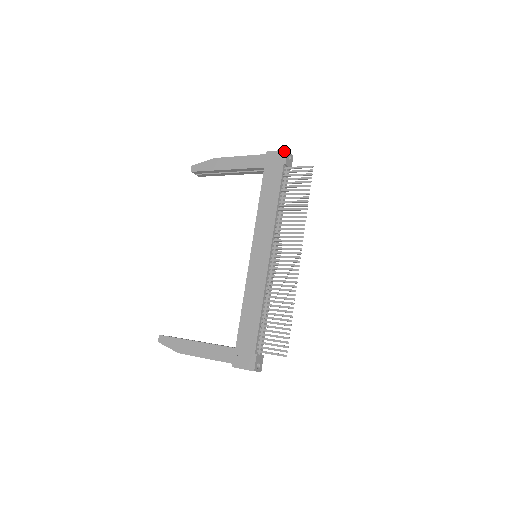
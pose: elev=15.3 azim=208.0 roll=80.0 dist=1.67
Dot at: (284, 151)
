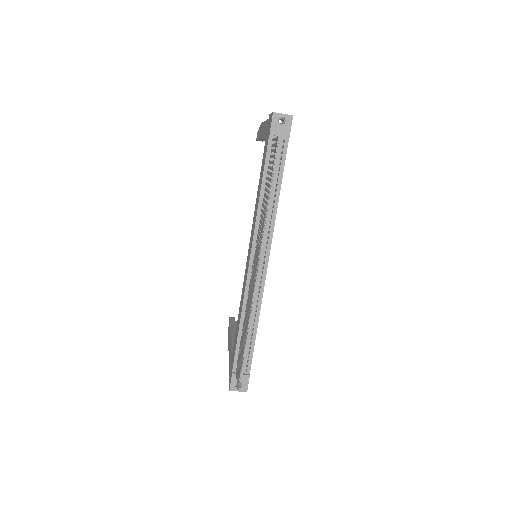
Dot at: (272, 114)
